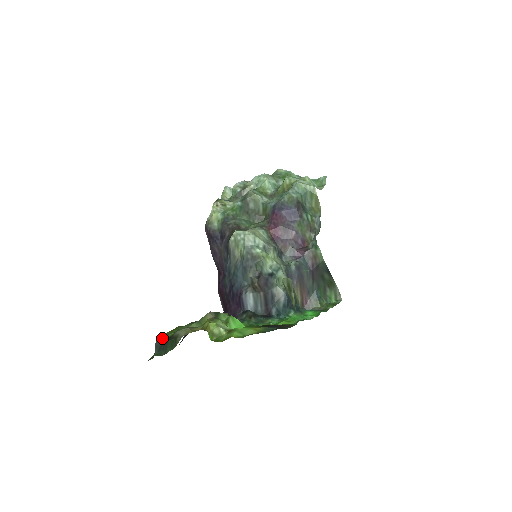
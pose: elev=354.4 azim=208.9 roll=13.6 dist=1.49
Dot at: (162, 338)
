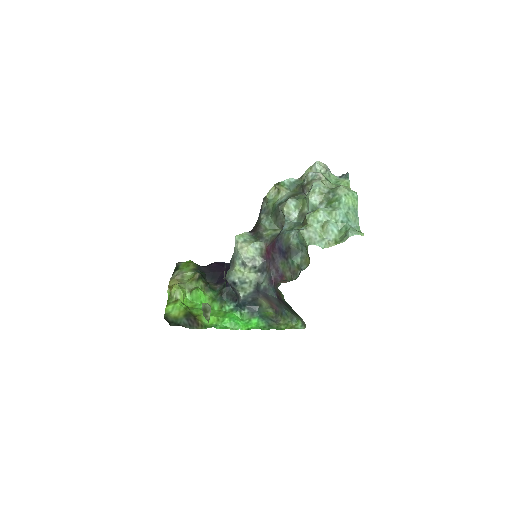
Dot at: (177, 265)
